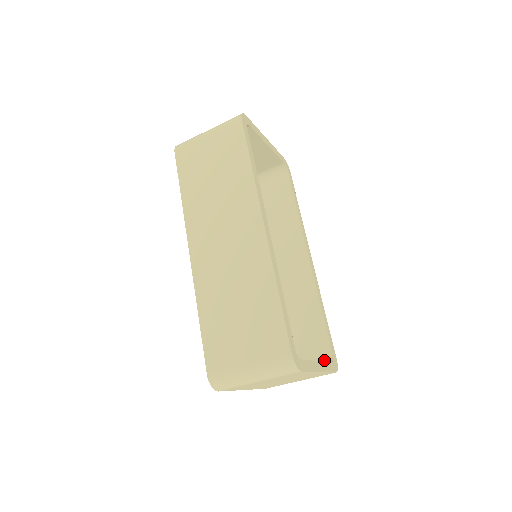
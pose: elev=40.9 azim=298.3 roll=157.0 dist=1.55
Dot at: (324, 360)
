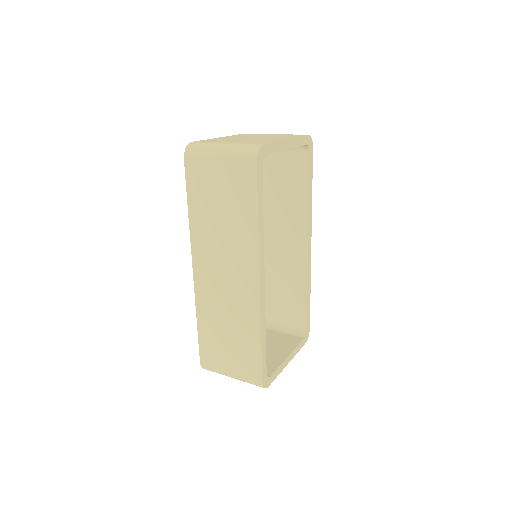
Dot at: (299, 331)
